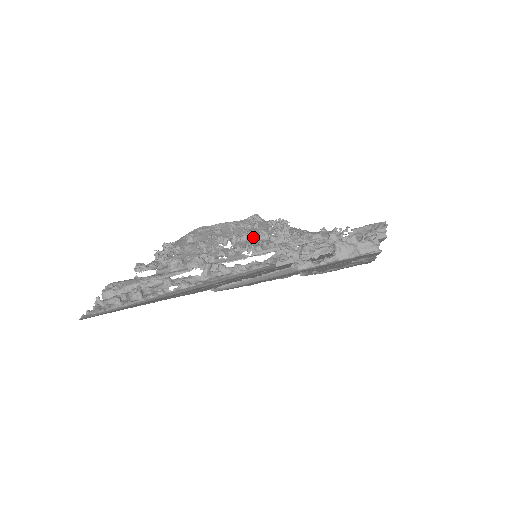
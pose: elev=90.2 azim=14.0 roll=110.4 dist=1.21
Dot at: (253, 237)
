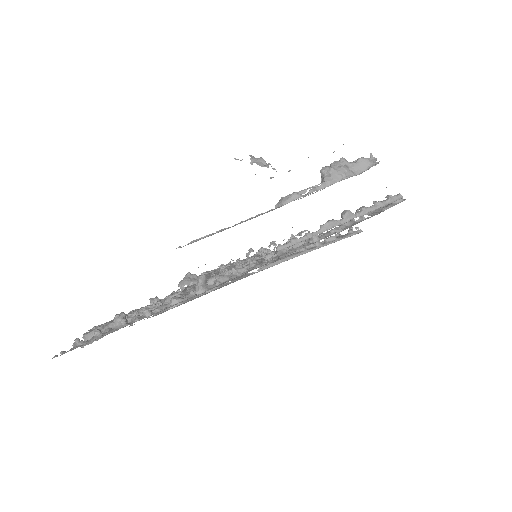
Dot at: (261, 262)
